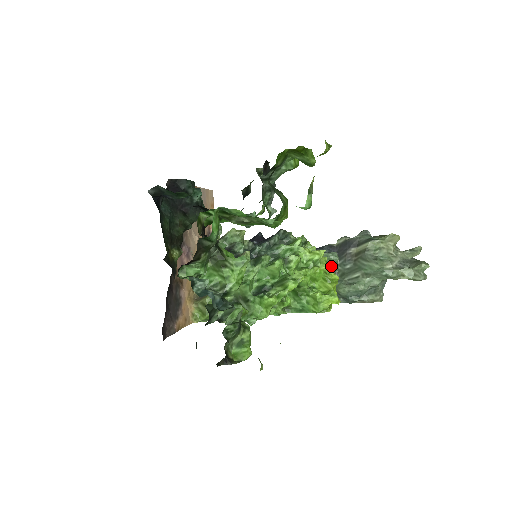
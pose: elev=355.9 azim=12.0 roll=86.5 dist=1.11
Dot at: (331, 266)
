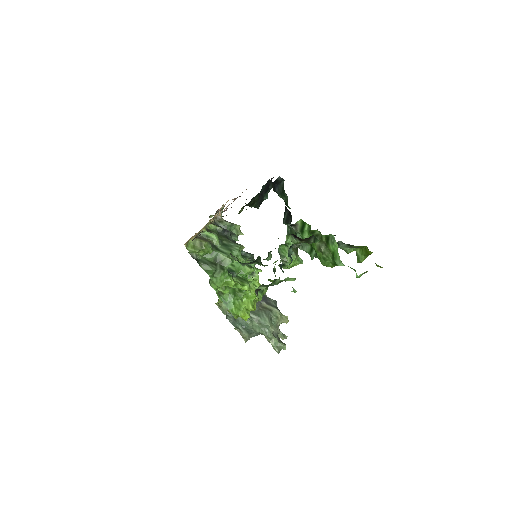
Dot at: occluded
